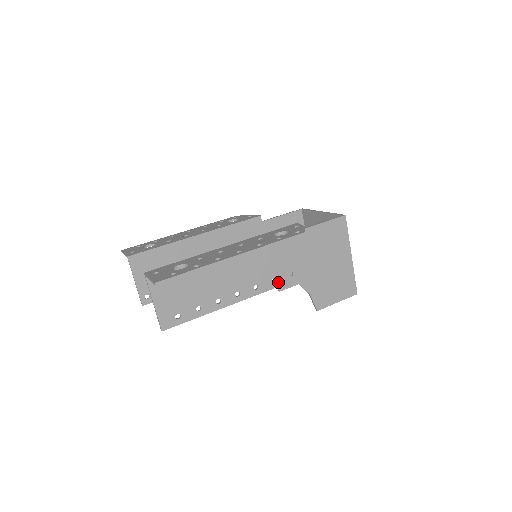
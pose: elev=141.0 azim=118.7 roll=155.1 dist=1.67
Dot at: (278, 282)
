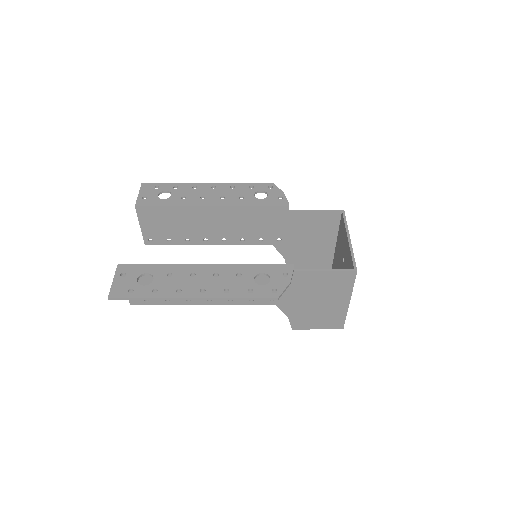
Dot at: (255, 302)
